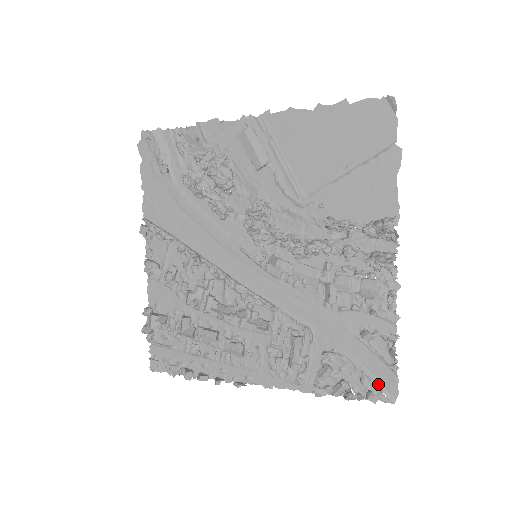
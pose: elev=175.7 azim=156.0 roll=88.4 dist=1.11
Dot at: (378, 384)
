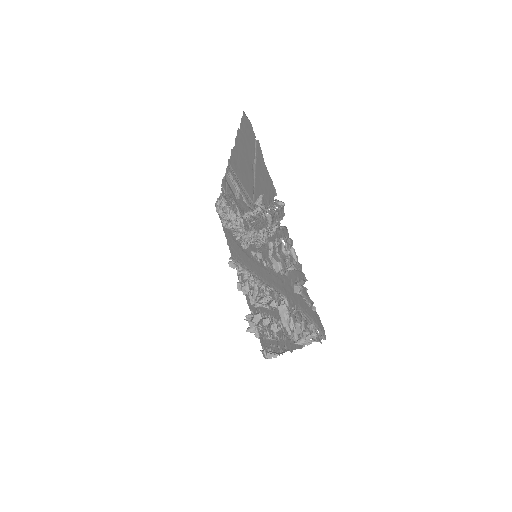
Dot at: (315, 326)
